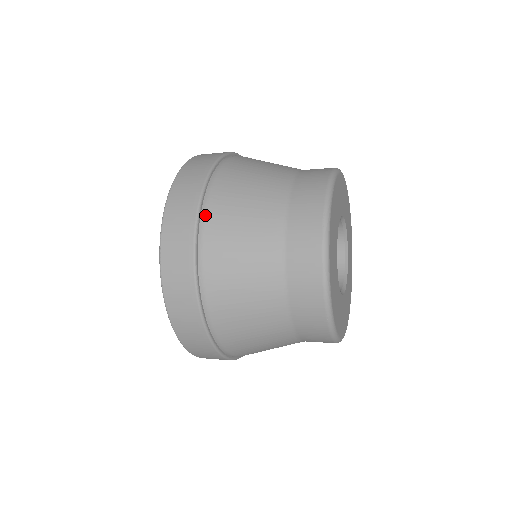
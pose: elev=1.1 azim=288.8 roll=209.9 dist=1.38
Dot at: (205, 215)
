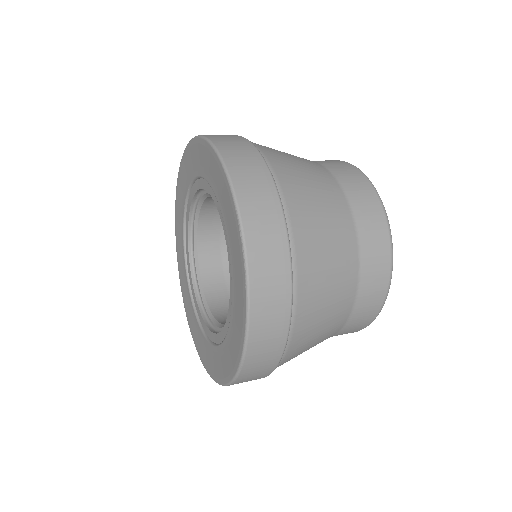
Dot at: (290, 341)
